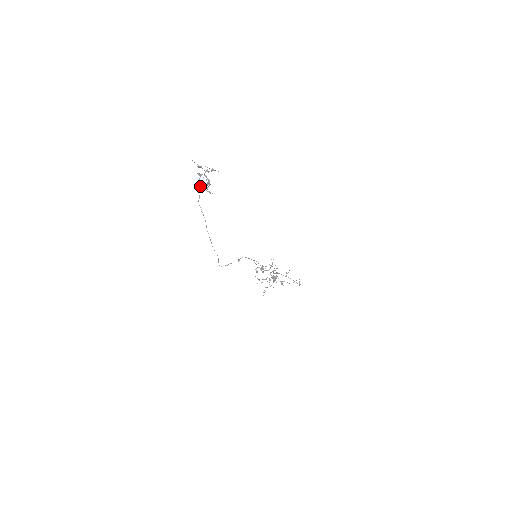
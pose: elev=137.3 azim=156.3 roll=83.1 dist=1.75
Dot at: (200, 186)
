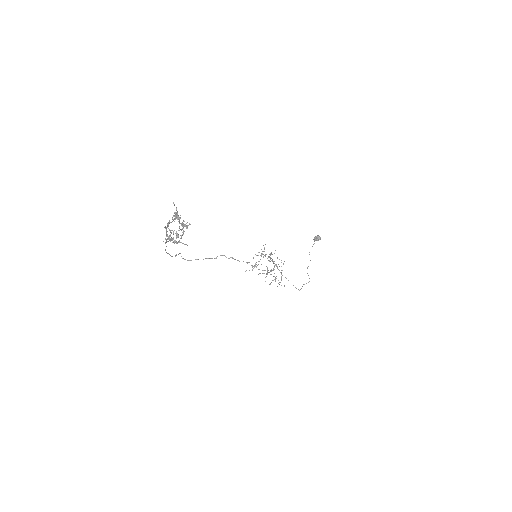
Dot at: (168, 226)
